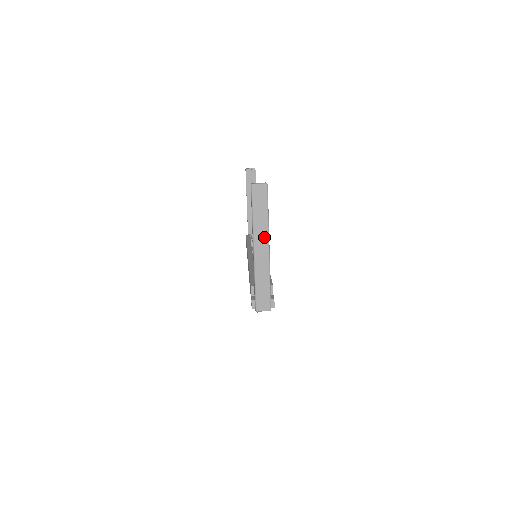
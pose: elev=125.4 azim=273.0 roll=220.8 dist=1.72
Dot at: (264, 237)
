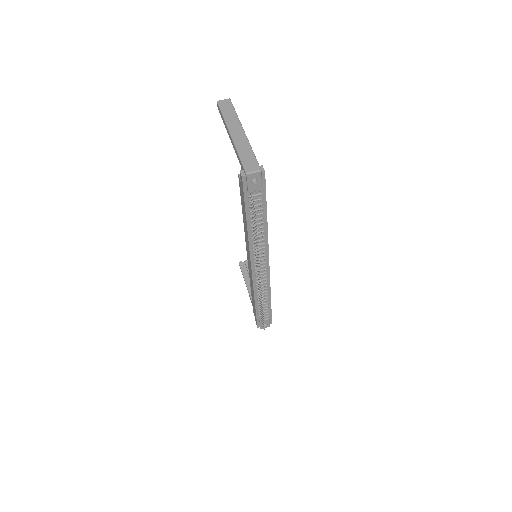
Dot at: (237, 125)
